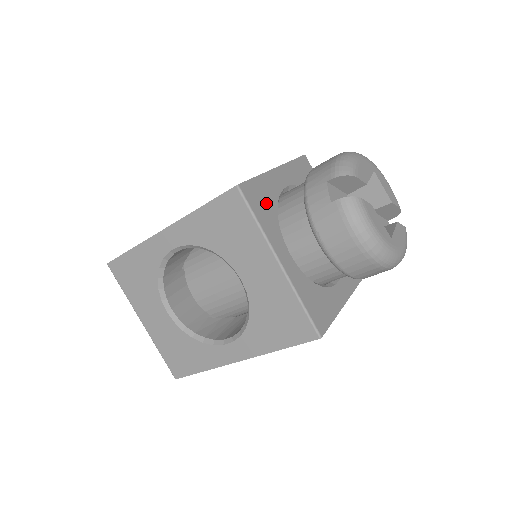
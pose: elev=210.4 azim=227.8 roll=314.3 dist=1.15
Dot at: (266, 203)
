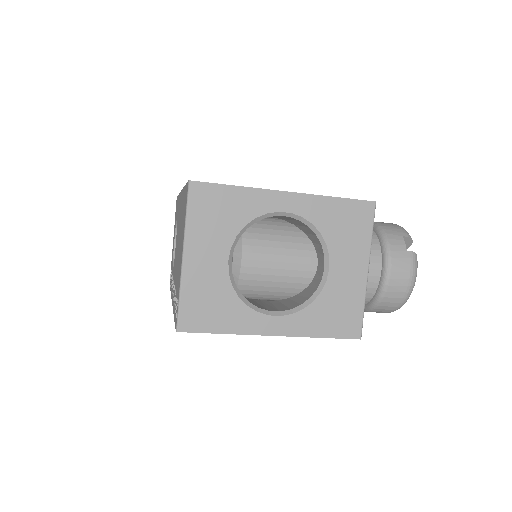
Dot at: occluded
